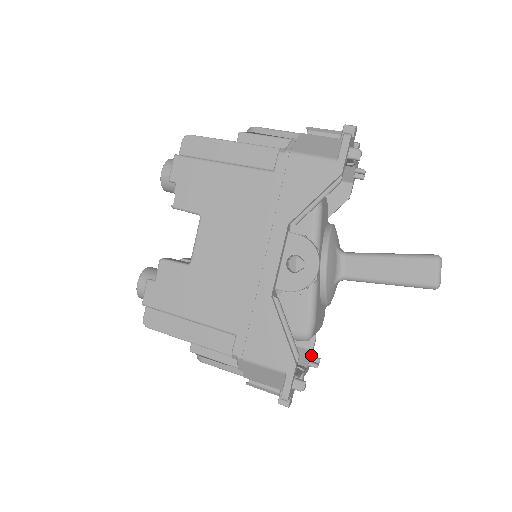
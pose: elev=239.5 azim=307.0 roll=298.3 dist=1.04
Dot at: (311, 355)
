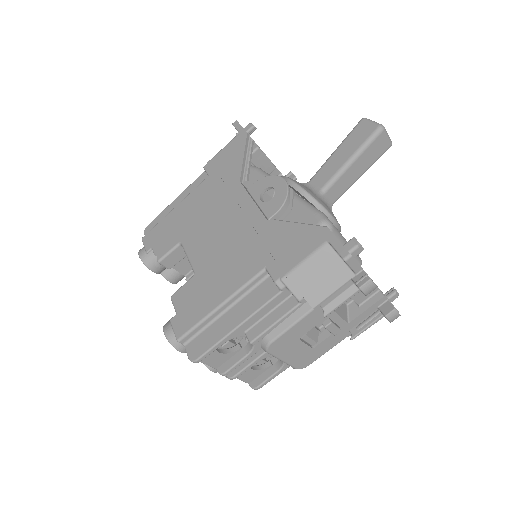
Dot at: occluded
